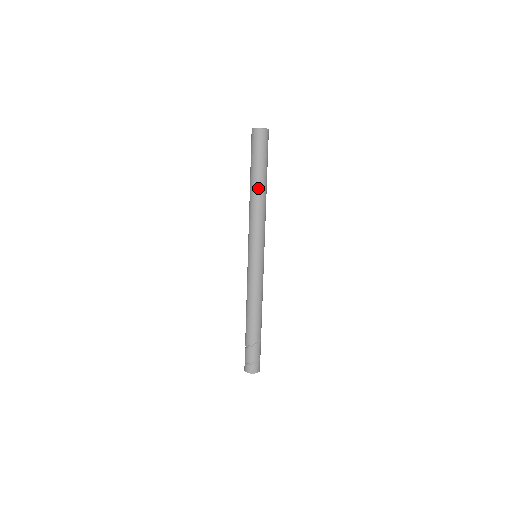
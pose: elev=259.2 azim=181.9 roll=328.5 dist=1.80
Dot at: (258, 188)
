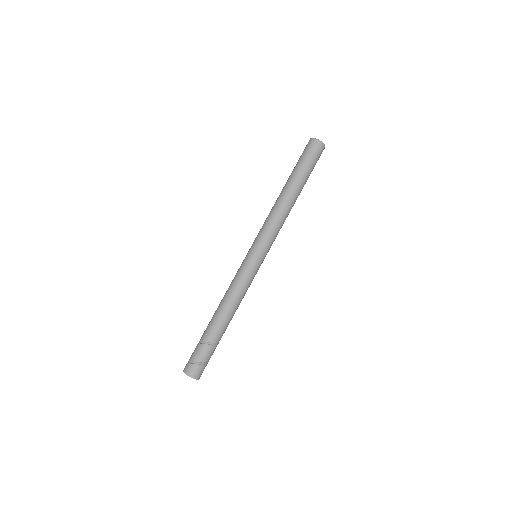
Dot at: (286, 189)
